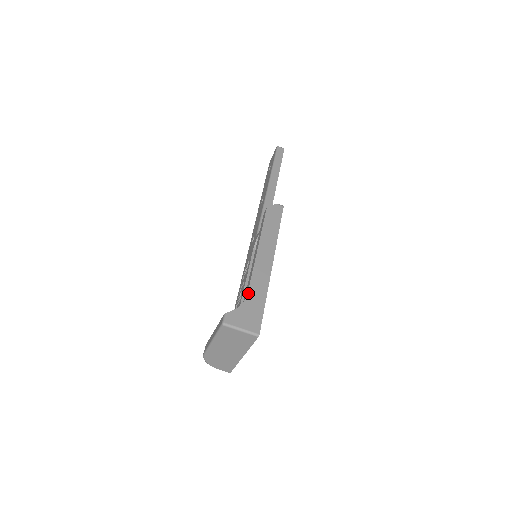
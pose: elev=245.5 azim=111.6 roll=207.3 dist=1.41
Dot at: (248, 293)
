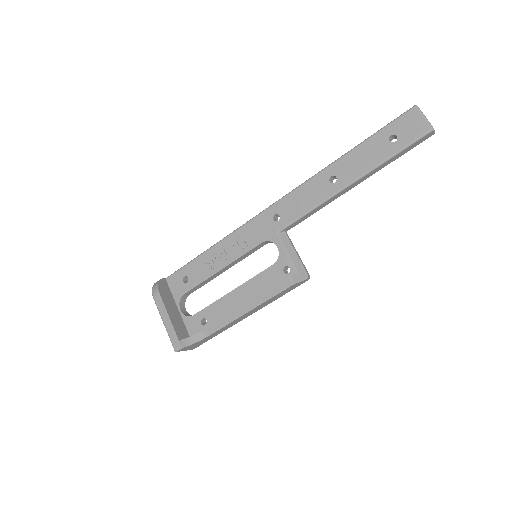
Dot at: (209, 336)
